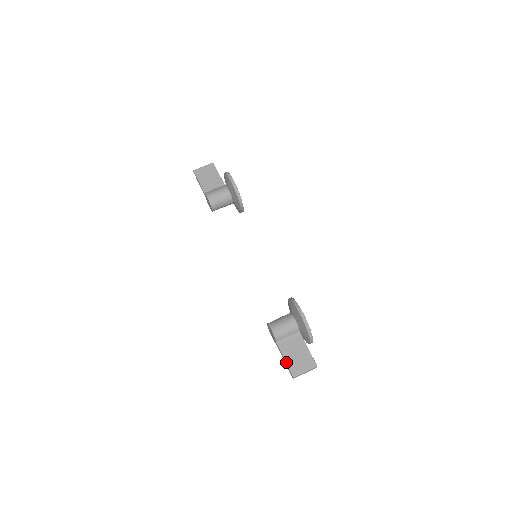
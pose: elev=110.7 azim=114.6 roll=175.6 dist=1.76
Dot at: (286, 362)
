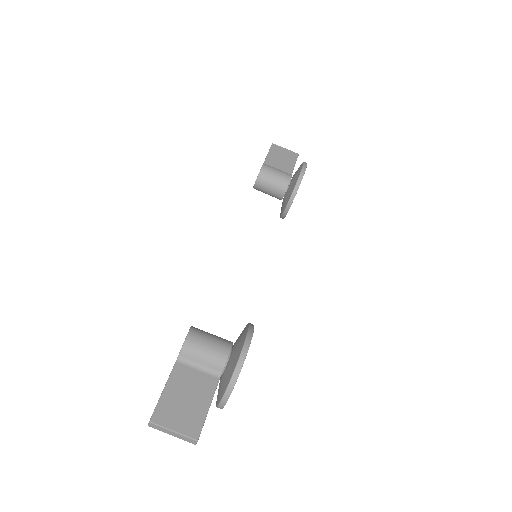
Dot at: (163, 392)
